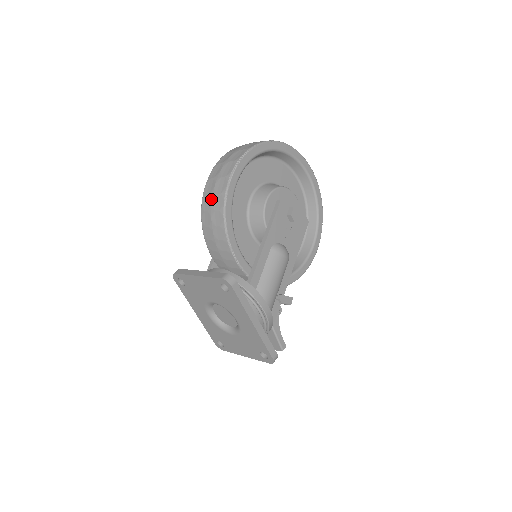
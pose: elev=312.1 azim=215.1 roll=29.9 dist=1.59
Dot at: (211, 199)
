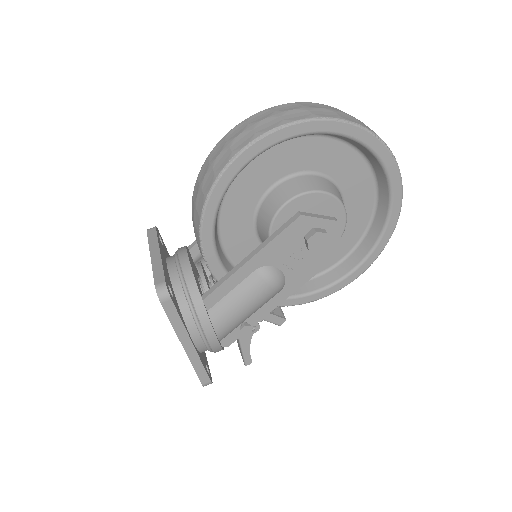
Dot at: (206, 171)
